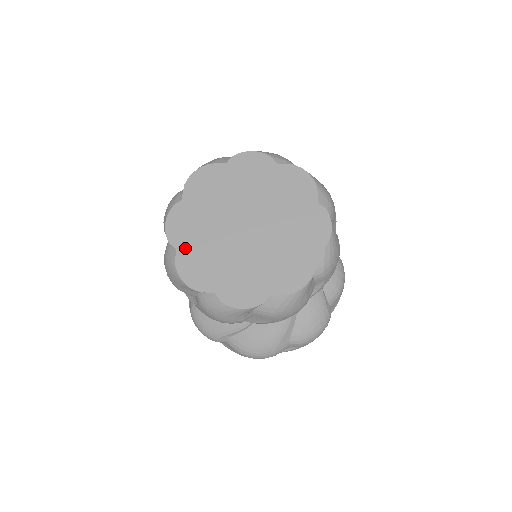
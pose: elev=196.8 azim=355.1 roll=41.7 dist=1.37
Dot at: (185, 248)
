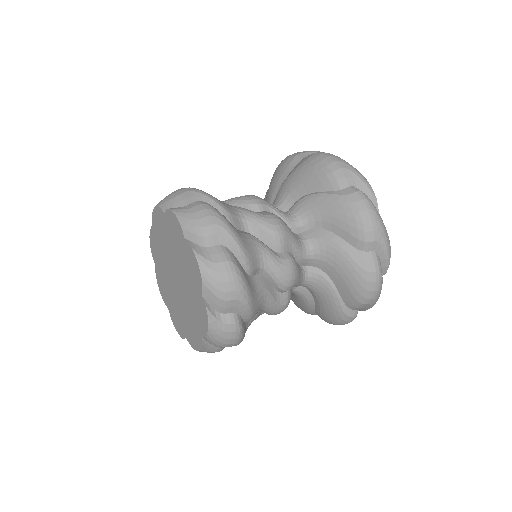
Dot at: (157, 267)
